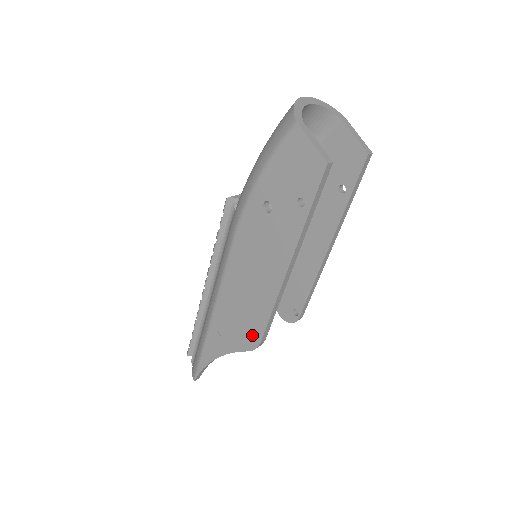
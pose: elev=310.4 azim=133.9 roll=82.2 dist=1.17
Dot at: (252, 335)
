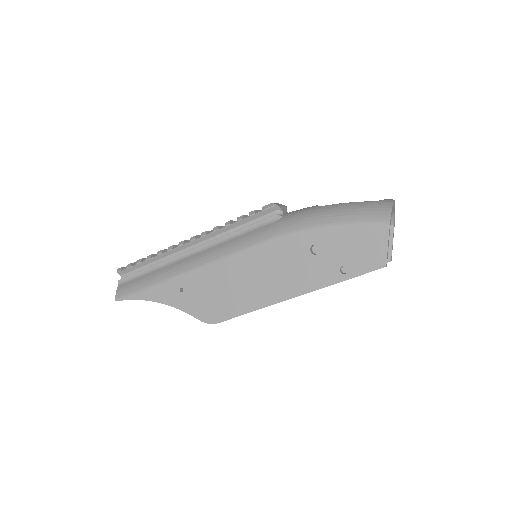
Dot at: (215, 313)
